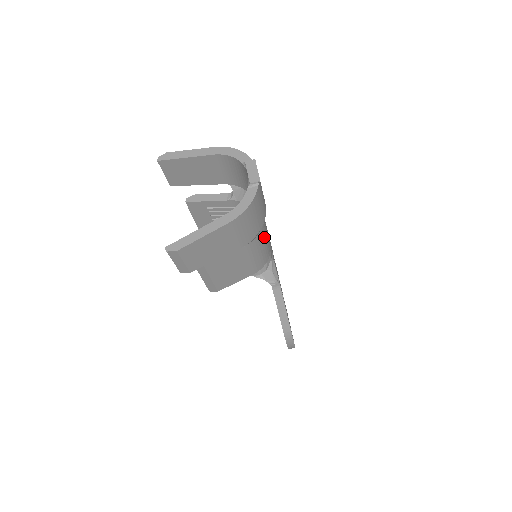
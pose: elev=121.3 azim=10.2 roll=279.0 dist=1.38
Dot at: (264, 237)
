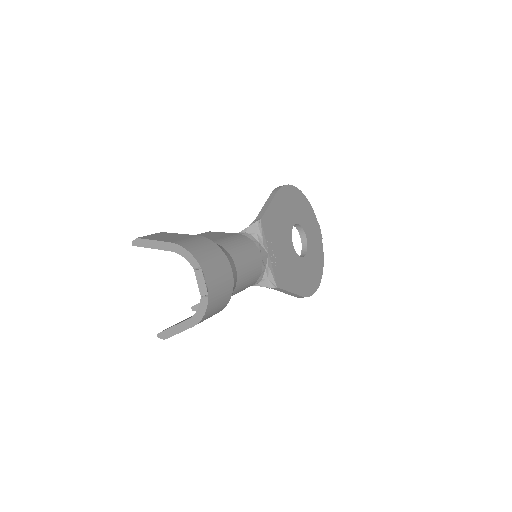
Dot at: (245, 278)
